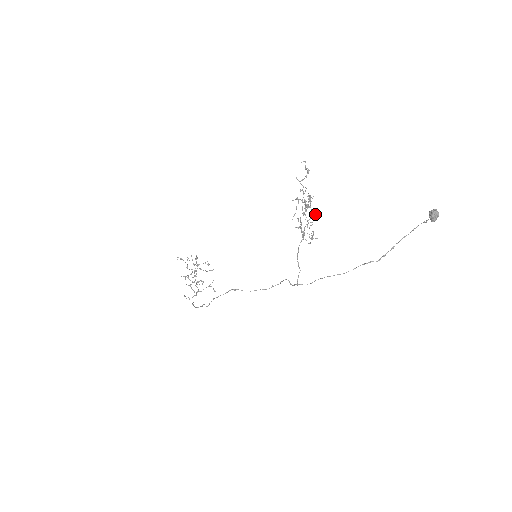
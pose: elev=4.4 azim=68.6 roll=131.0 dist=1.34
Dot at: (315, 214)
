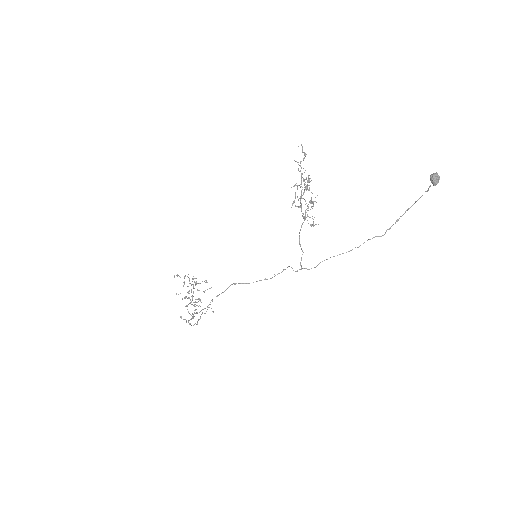
Dot at: occluded
